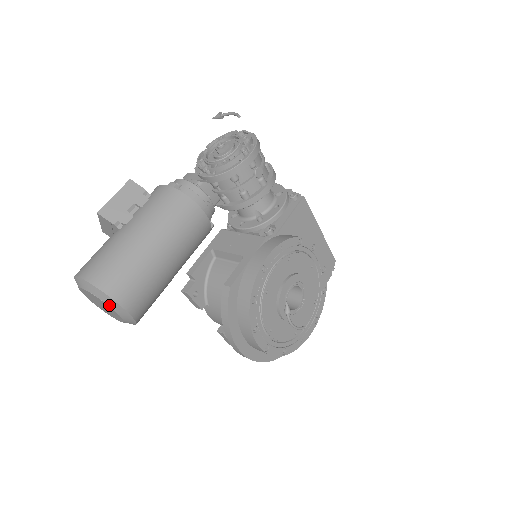
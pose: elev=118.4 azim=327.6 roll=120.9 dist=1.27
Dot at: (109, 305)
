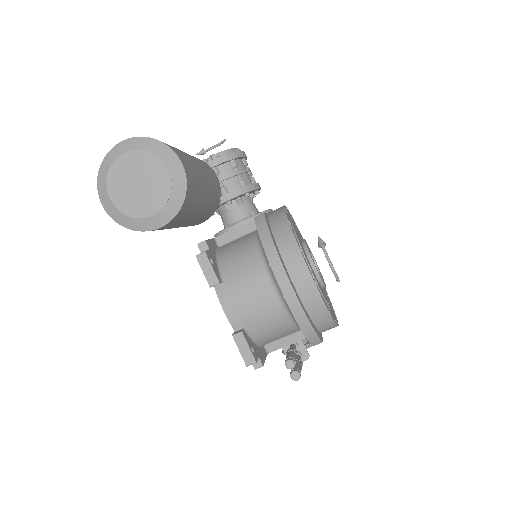
Dot at: (162, 158)
